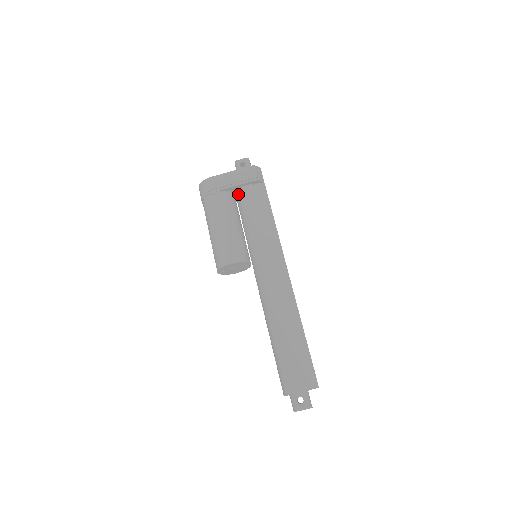
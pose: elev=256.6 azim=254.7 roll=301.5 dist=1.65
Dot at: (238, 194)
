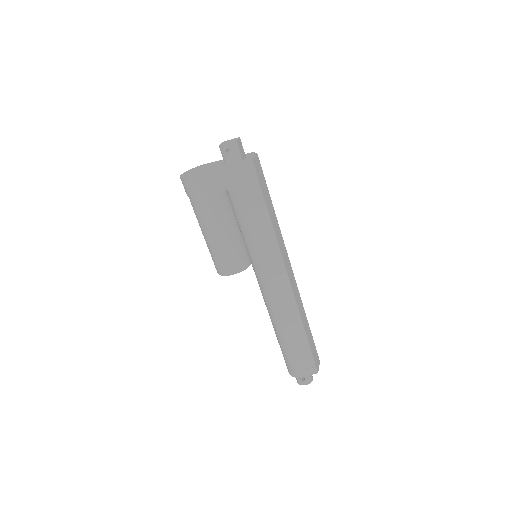
Dot at: (228, 193)
